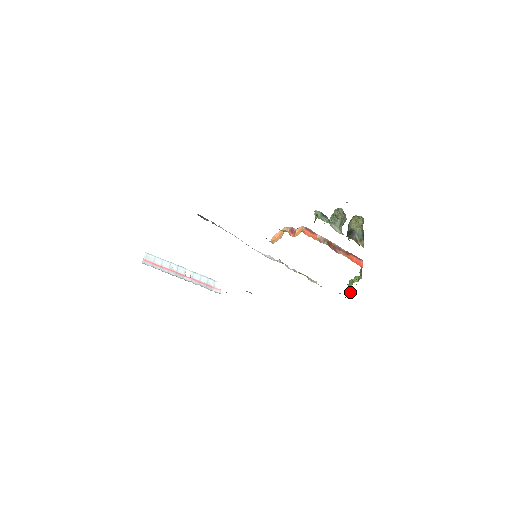
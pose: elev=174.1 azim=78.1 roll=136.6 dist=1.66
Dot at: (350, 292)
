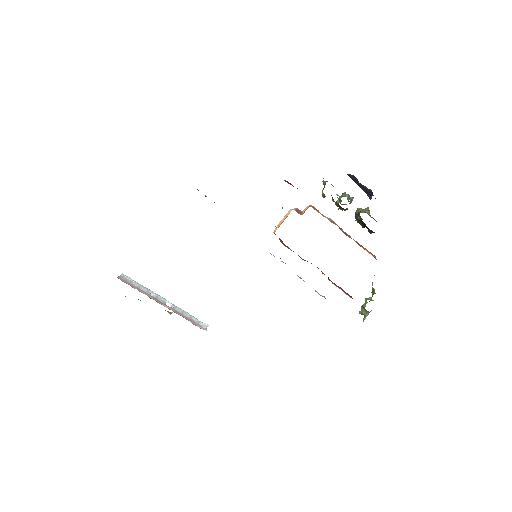
Dot at: (364, 317)
